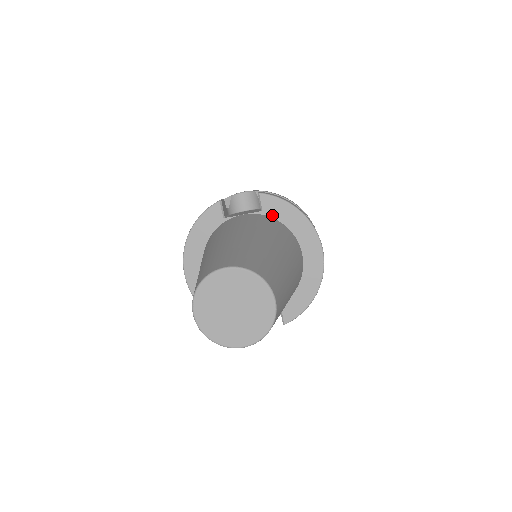
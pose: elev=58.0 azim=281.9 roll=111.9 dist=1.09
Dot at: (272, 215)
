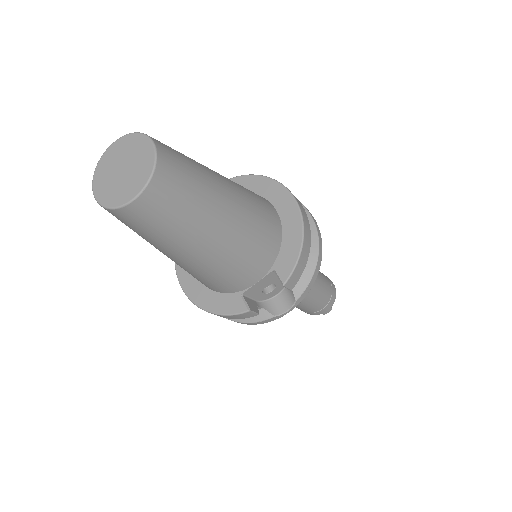
Dot at: occluded
